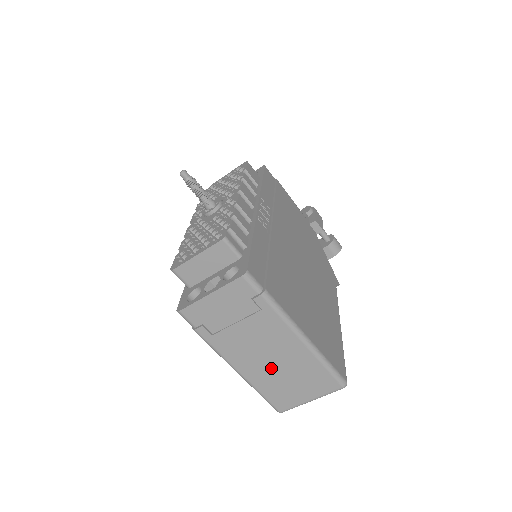
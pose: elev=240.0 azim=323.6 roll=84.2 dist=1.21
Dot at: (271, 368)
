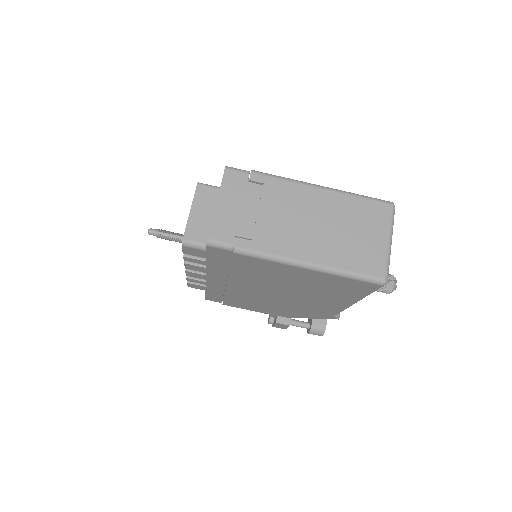
Dot at: (325, 234)
